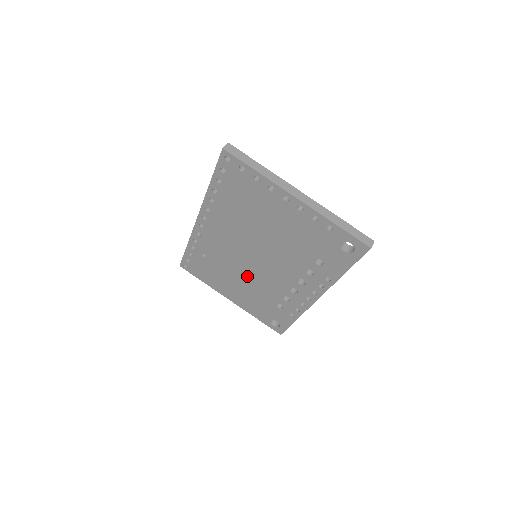
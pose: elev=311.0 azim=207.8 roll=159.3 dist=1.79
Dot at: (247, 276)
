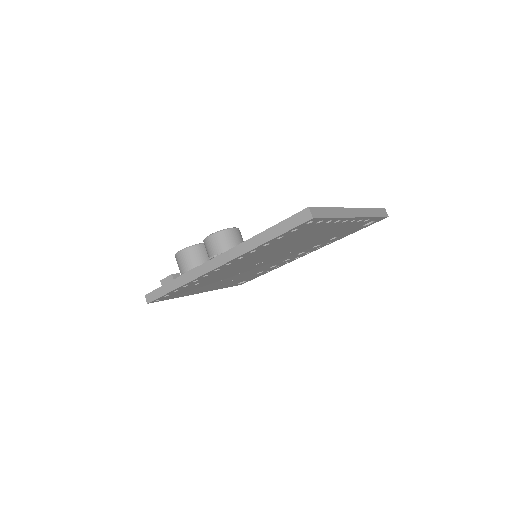
Dot at: (241, 273)
